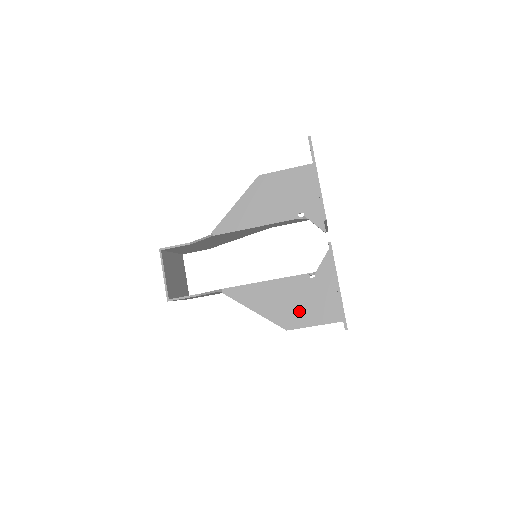
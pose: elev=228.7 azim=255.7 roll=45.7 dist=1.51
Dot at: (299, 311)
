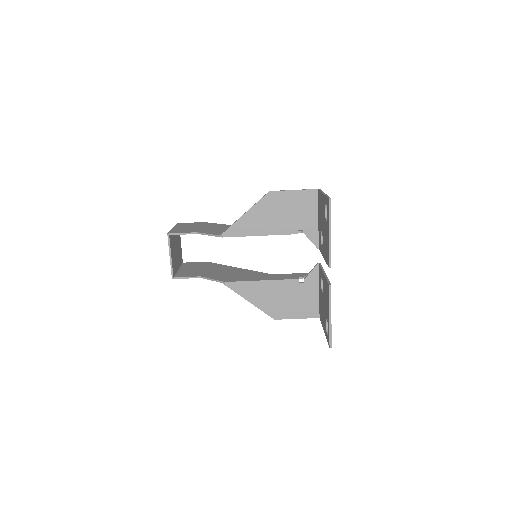
Dot at: (287, 307)
